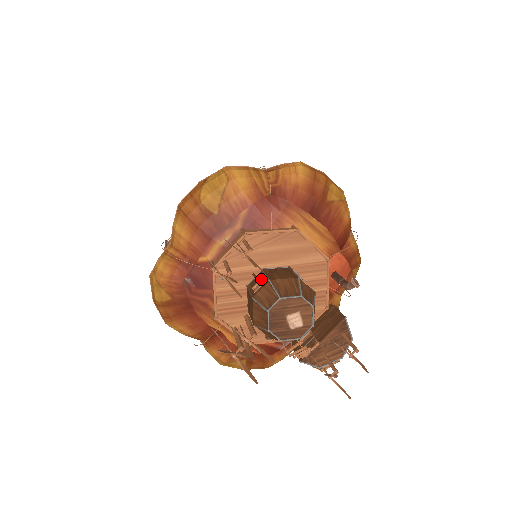
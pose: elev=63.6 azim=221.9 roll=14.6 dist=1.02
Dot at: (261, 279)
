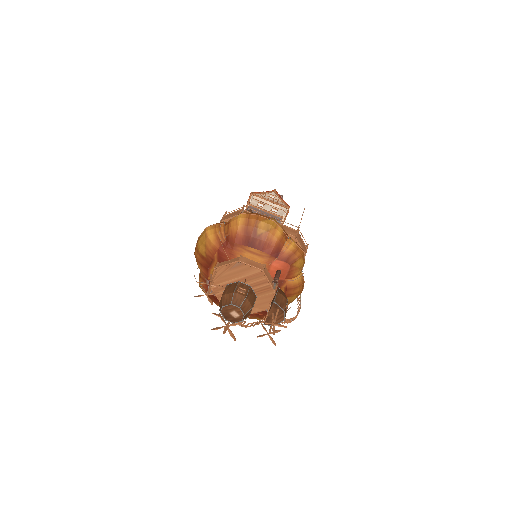
Dot at: (223, 292)
